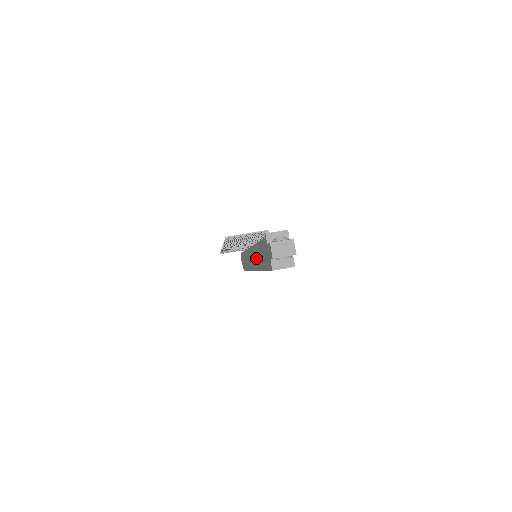
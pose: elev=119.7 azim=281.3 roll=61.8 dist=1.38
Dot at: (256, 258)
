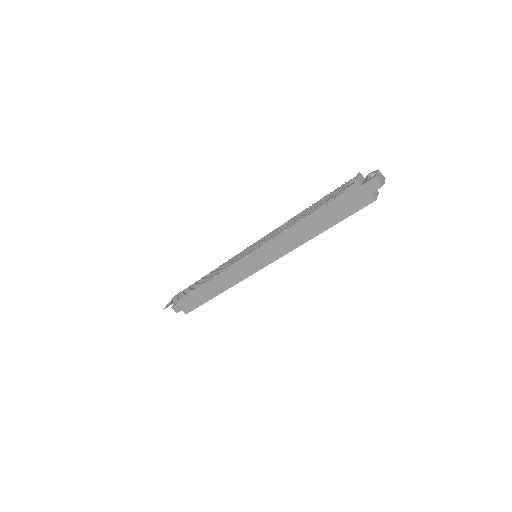
Dot at: (291, 238)
